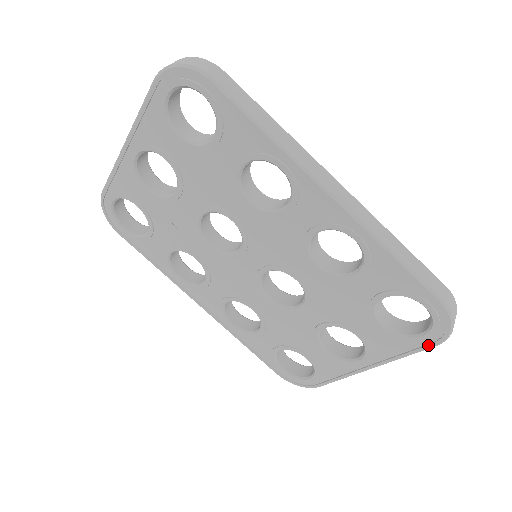
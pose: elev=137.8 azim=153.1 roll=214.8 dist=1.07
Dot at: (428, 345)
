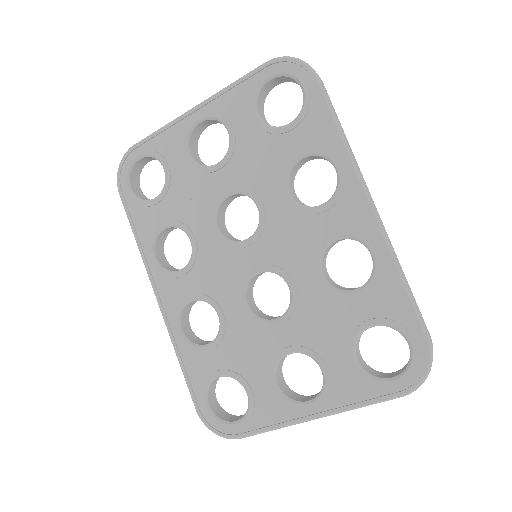
Dot at: (395, 393)
